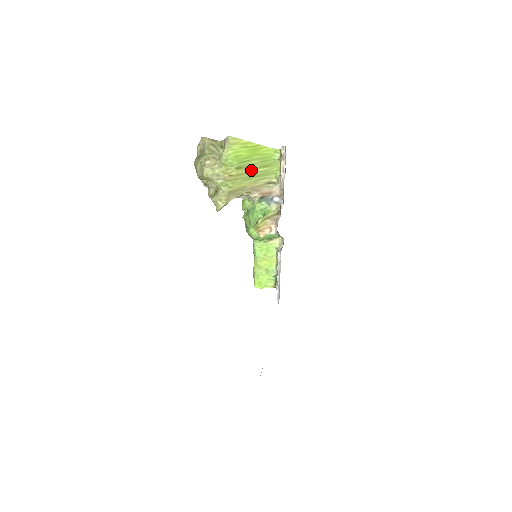
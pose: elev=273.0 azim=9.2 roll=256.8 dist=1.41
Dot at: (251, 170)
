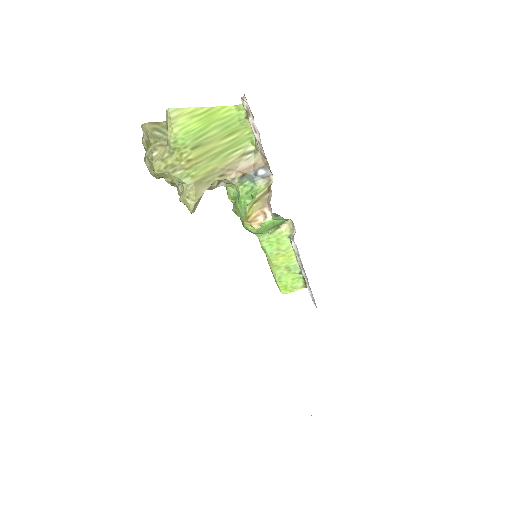
Dot at: (214, 145)
